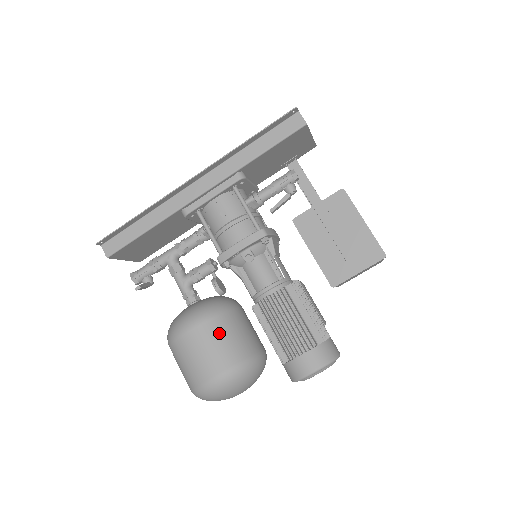
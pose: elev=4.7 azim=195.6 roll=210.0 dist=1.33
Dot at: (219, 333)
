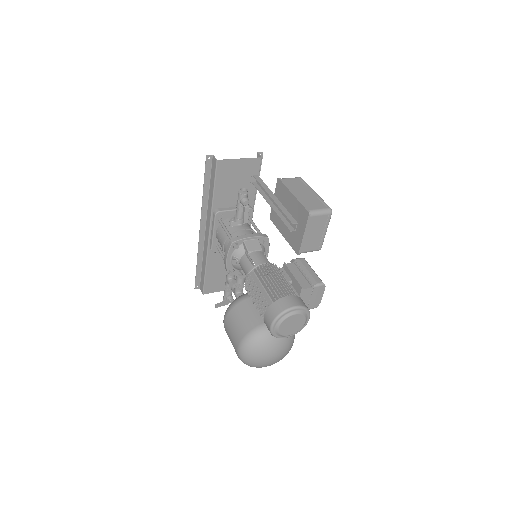
Dot at: (234, 319)
